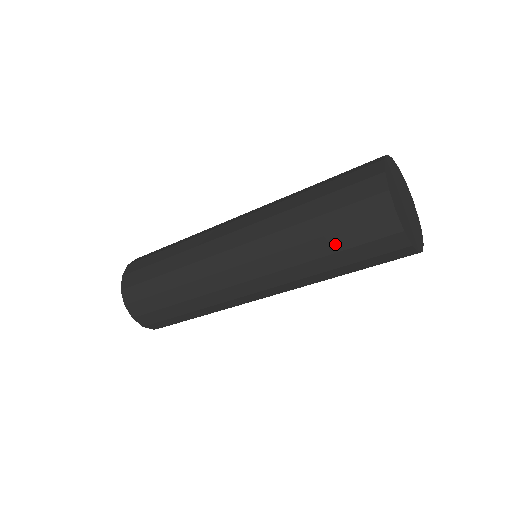
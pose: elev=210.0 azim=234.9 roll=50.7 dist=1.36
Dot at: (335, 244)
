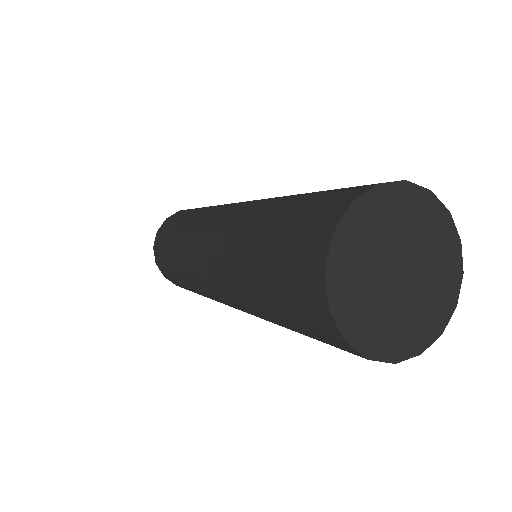
Dot at: occluded
